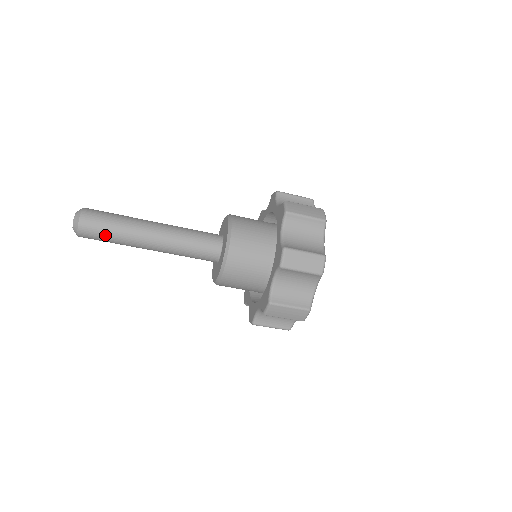
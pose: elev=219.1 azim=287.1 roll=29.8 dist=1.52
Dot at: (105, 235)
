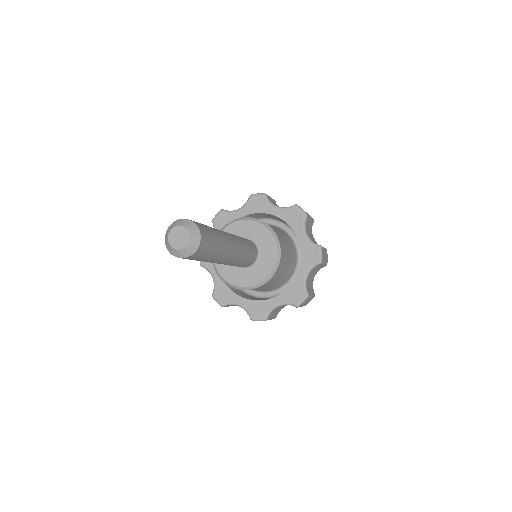
Dot at: (211, 252)
